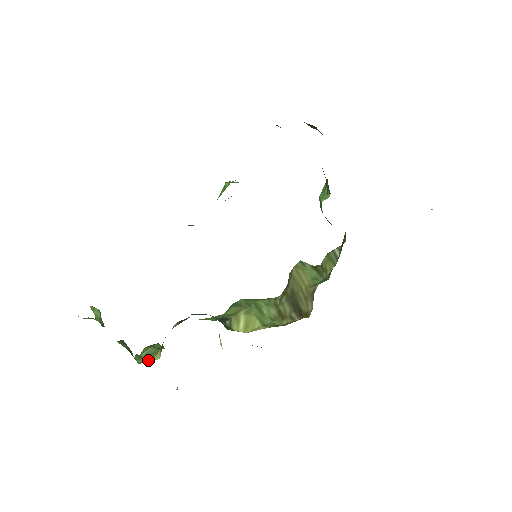
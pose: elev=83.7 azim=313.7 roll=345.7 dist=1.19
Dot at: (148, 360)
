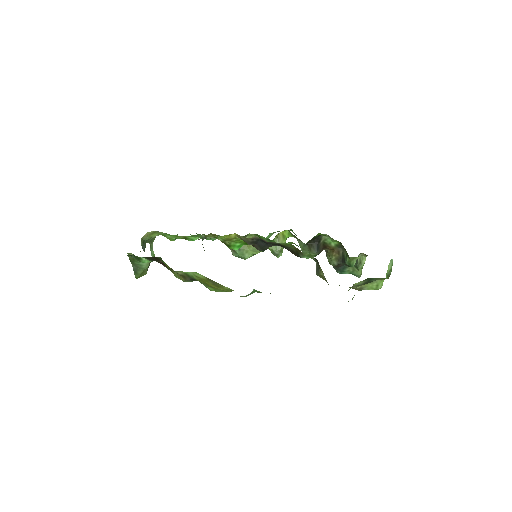
Dot at: occluded
